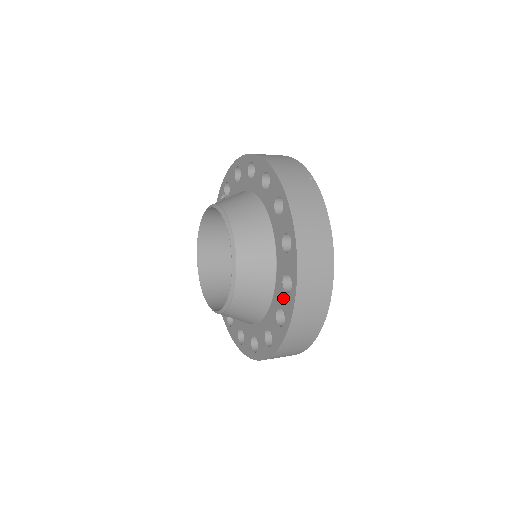
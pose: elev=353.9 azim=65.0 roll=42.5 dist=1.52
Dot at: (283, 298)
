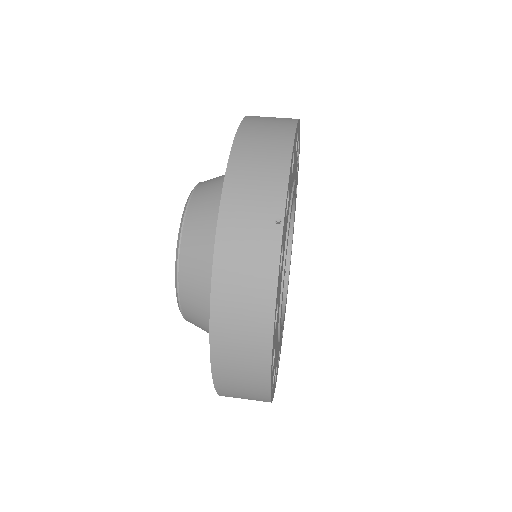
Dot at: occluded
